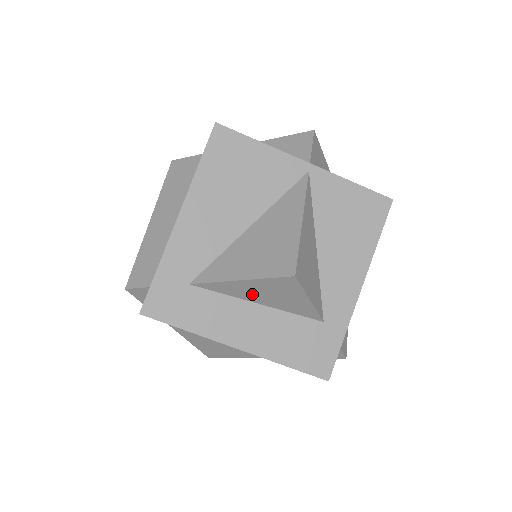
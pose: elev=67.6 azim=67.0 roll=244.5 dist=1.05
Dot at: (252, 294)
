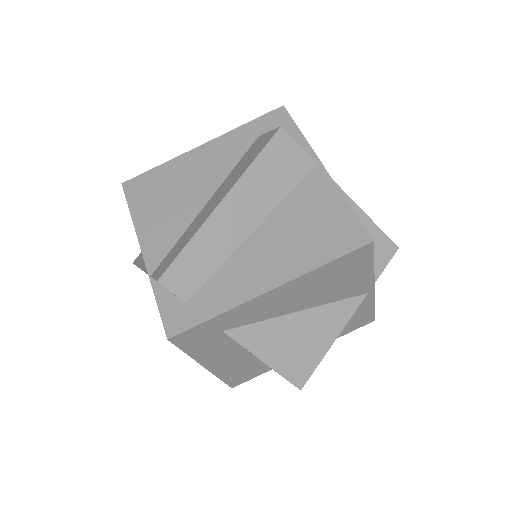
Dot at: occluded
